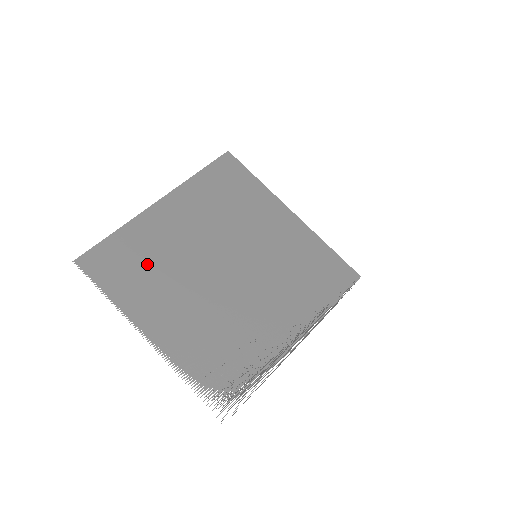
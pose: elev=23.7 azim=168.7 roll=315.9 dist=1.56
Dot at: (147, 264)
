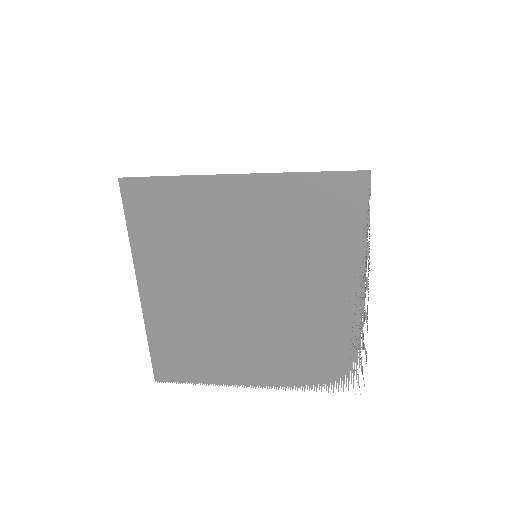
Dot at: (194, 342)
